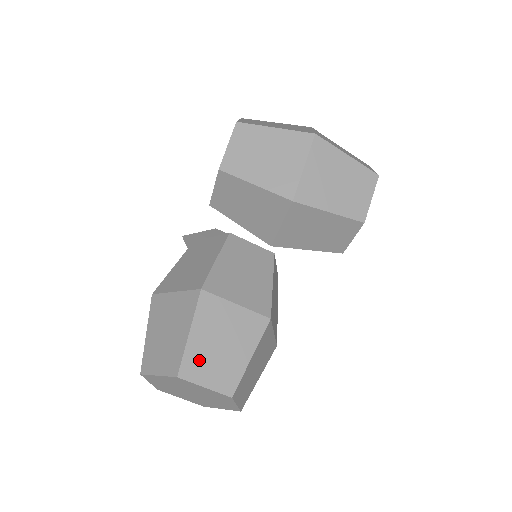
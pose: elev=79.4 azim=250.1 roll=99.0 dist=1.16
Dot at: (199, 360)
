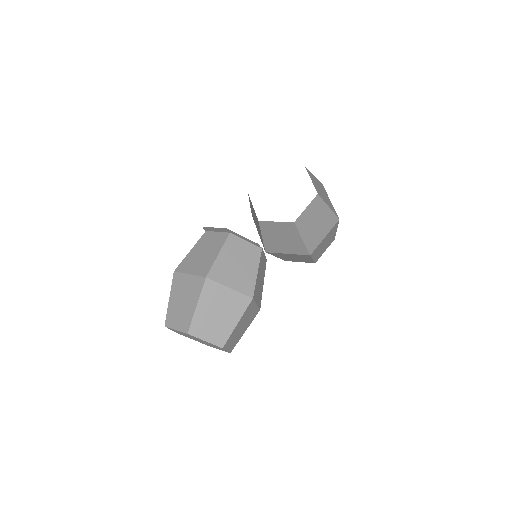
Dot at: (232, 337)
